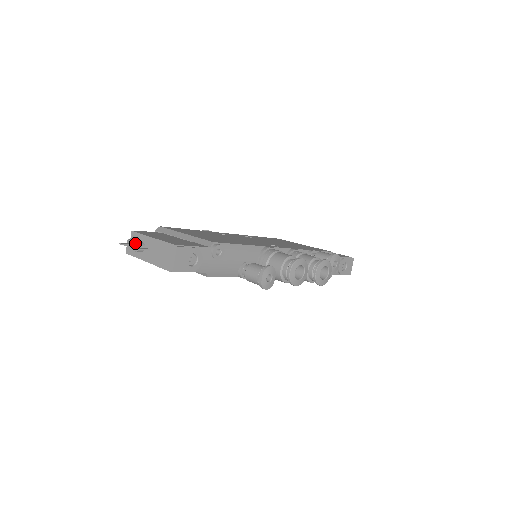
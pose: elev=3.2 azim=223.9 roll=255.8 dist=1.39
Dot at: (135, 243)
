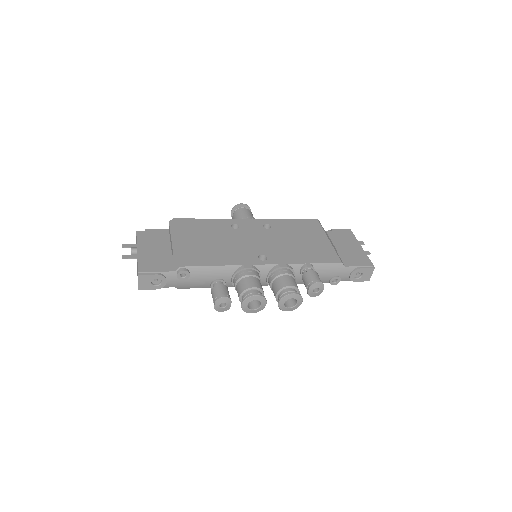
Dot at: occluded
